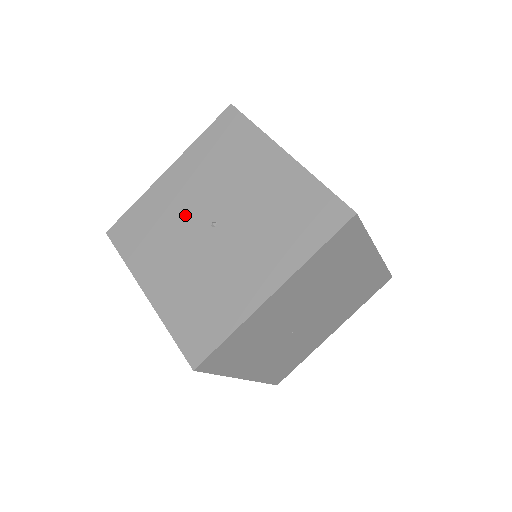
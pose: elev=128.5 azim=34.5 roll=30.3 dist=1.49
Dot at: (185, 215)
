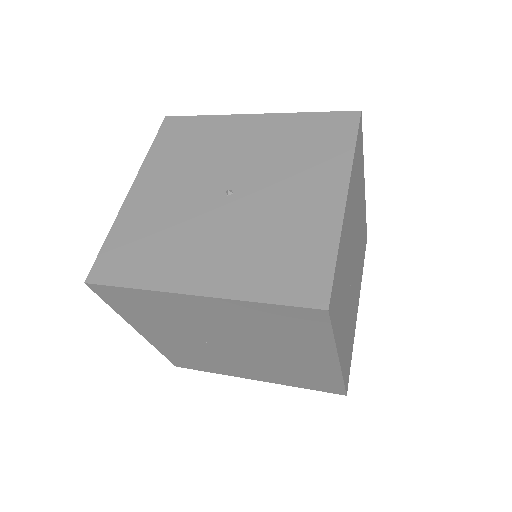
Dot at: (187, 206)
